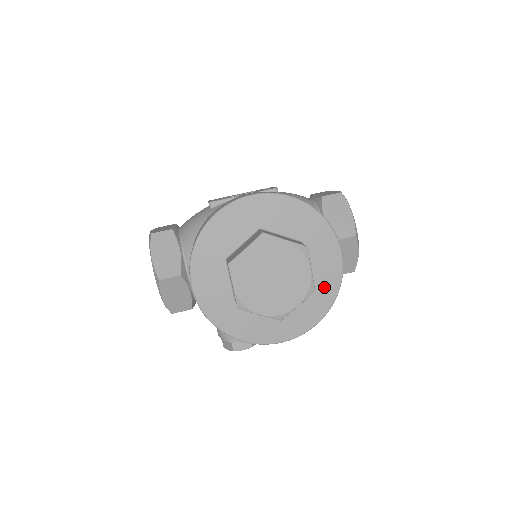
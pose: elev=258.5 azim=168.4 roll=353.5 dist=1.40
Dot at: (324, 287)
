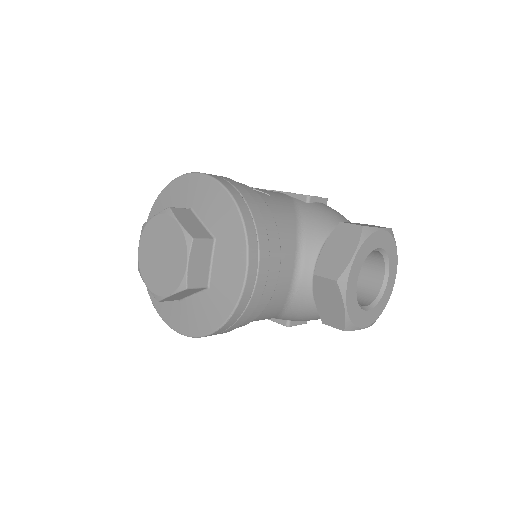
Dot at: (220, 299)
